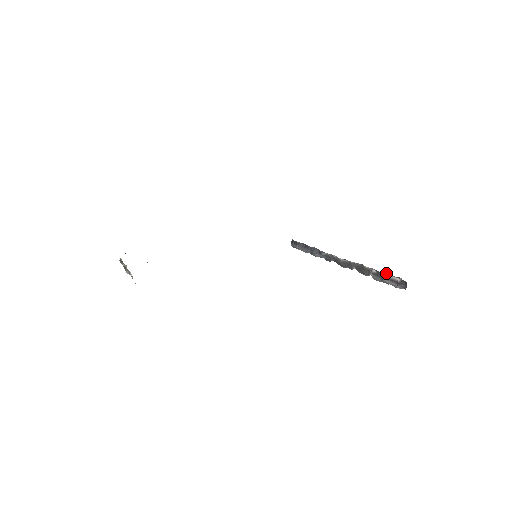
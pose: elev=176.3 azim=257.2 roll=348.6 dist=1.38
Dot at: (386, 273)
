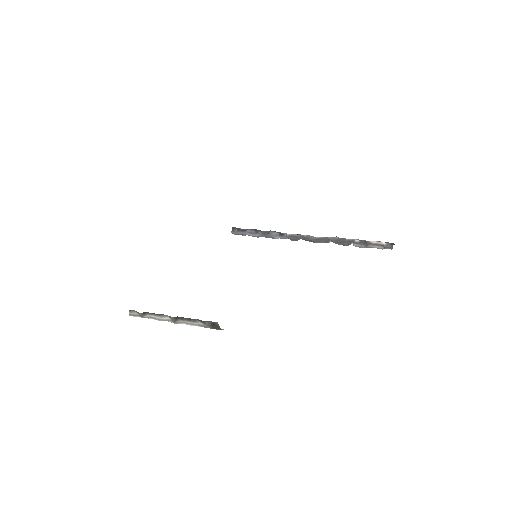
Dot at: occluded
